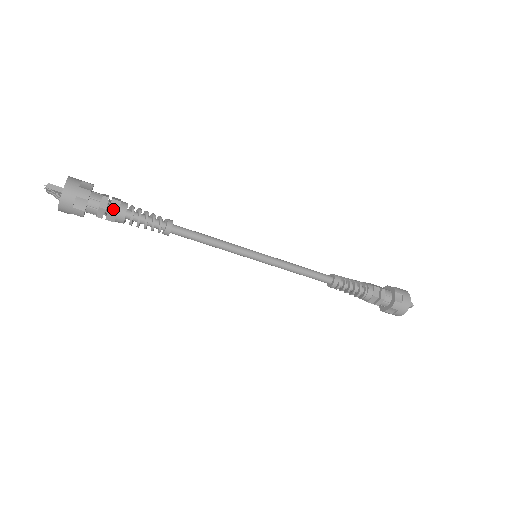
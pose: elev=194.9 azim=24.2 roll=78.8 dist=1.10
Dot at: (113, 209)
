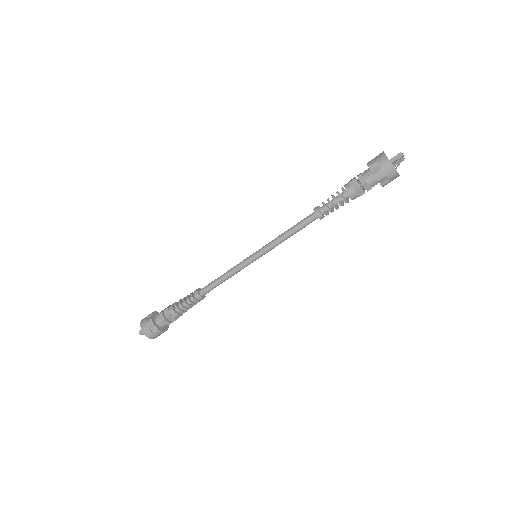
Dot at: (167, 316)
